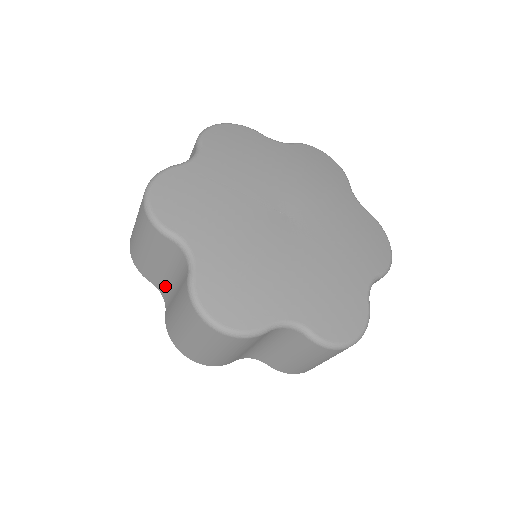
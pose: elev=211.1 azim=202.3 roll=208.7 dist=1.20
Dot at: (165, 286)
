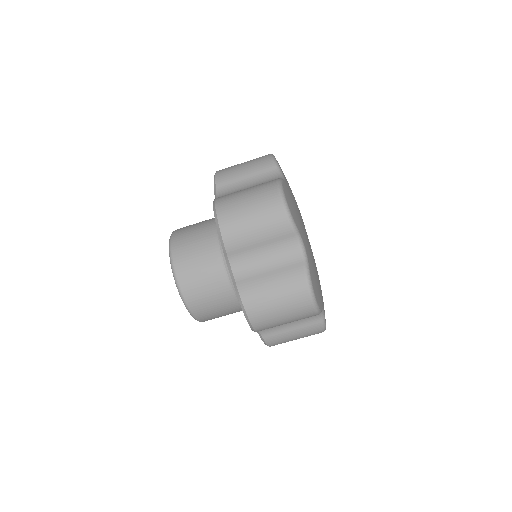
Dot at: (230, 191)
